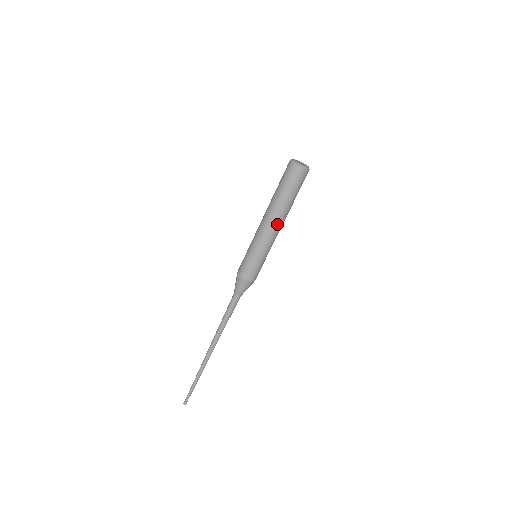
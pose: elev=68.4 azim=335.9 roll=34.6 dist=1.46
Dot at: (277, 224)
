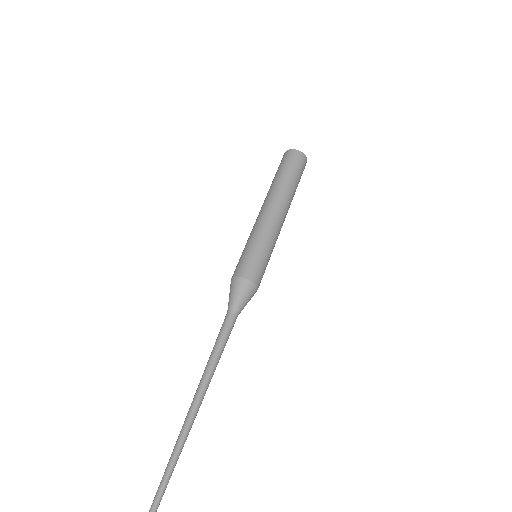
Dot at: (270, 204)
